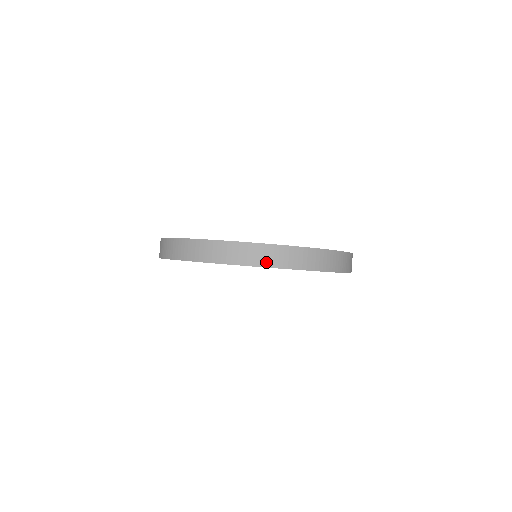
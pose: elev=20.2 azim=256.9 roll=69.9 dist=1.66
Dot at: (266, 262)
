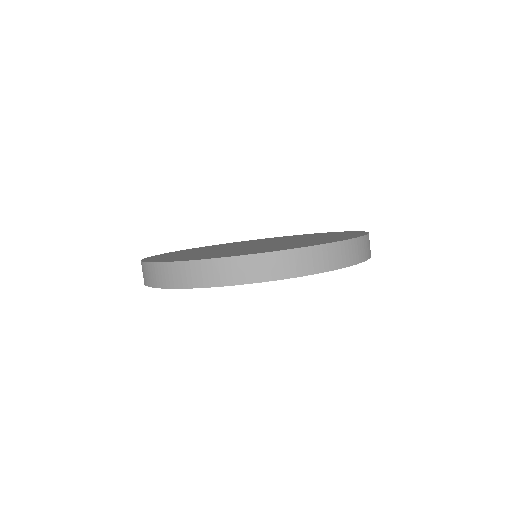
Dot at: (360, 257)
